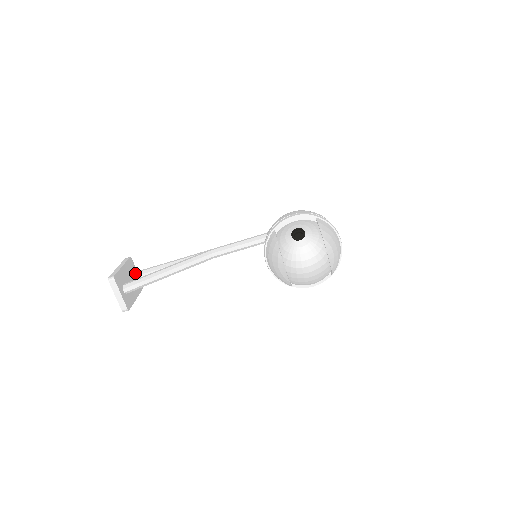
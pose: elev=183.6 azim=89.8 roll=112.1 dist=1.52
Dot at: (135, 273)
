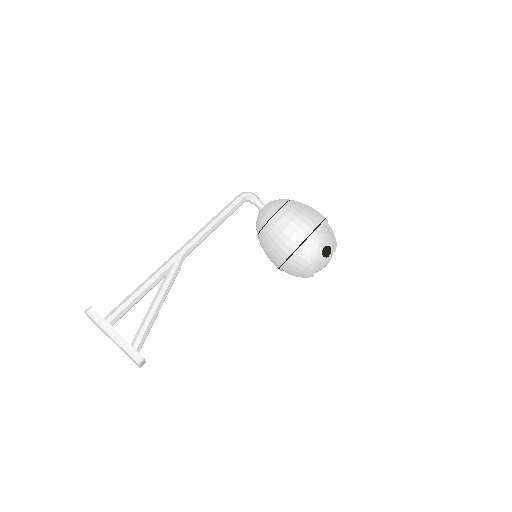
Dot at: (112, 321)
